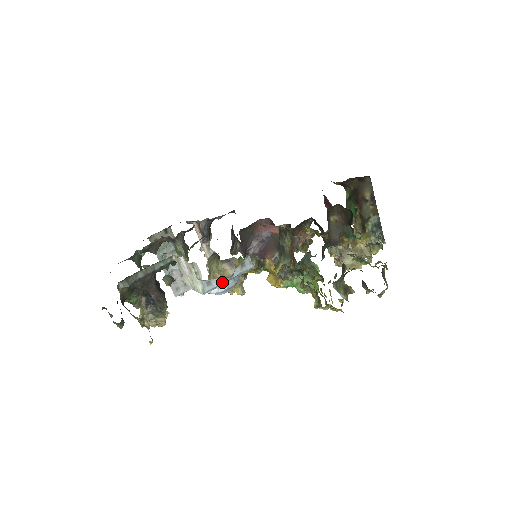
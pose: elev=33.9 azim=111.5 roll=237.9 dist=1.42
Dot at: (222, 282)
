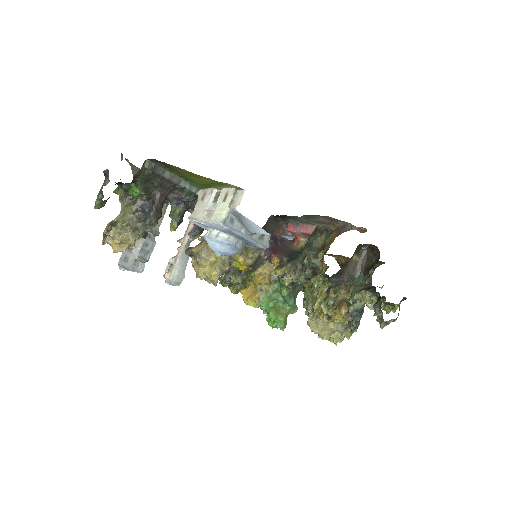
Dot at: (241, 231)
